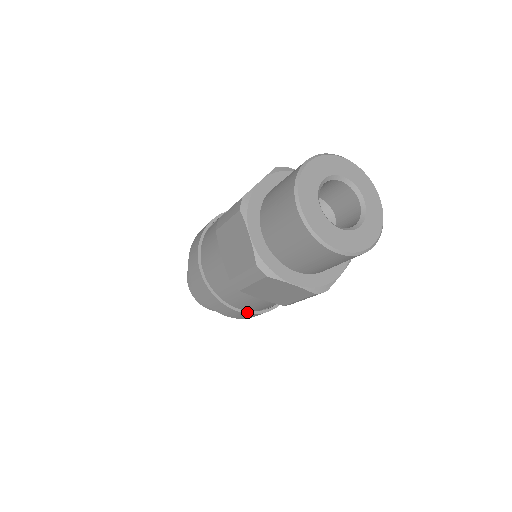
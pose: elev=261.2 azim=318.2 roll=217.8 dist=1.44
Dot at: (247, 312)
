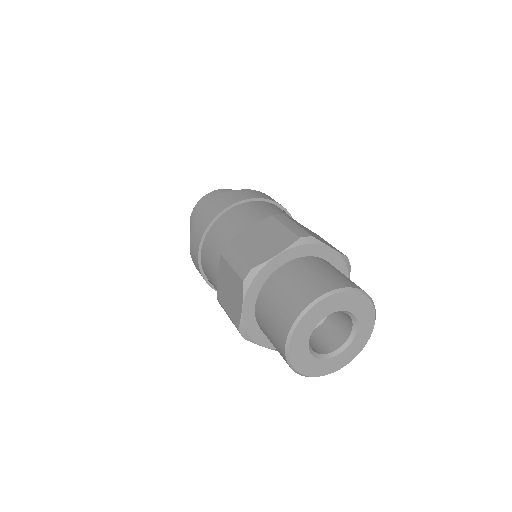
Dot at: occluded
